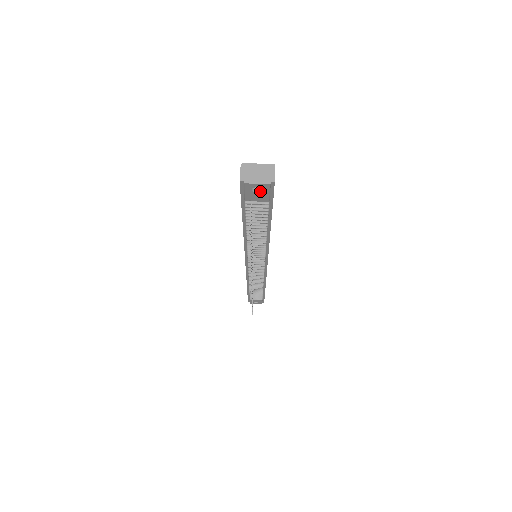
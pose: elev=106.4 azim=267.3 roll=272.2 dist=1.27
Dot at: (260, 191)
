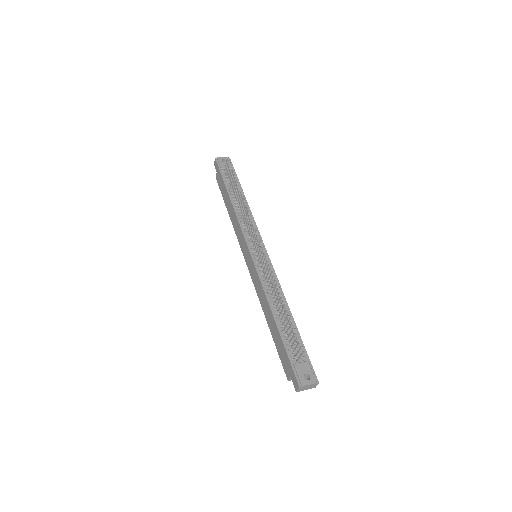
Dot at: occluded
